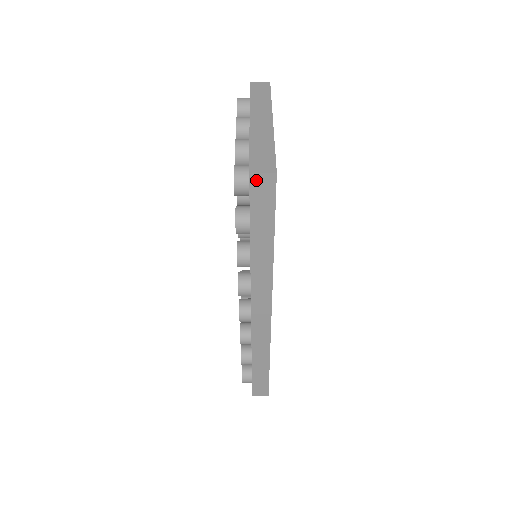
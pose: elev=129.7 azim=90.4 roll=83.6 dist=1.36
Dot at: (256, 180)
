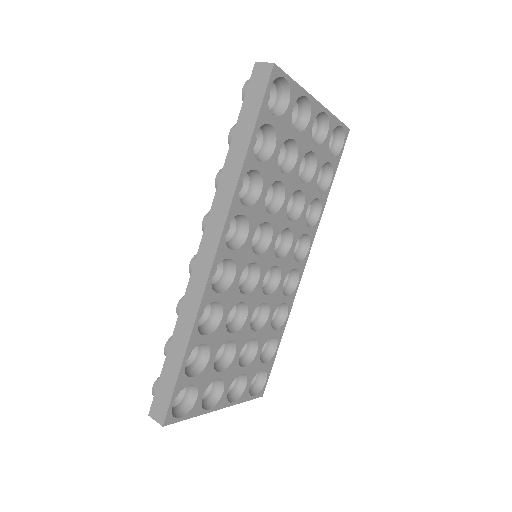
Dot at: (258, 69)
